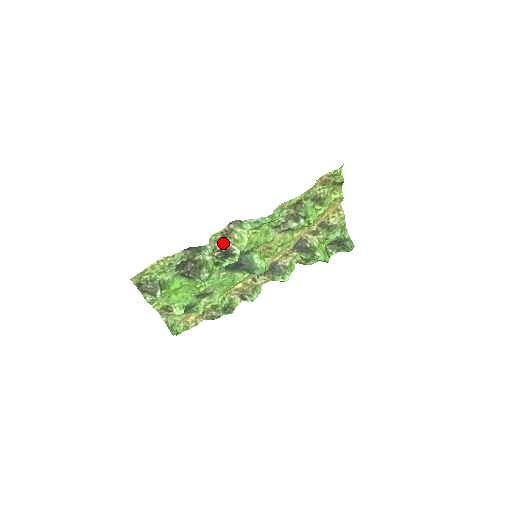
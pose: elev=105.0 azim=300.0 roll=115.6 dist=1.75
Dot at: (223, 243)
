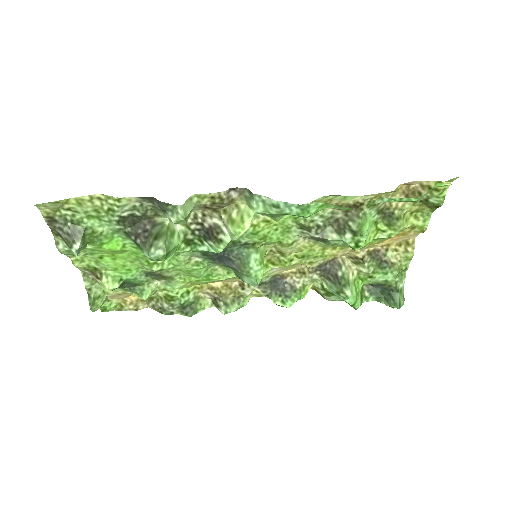
Dot at: (210, 215)
